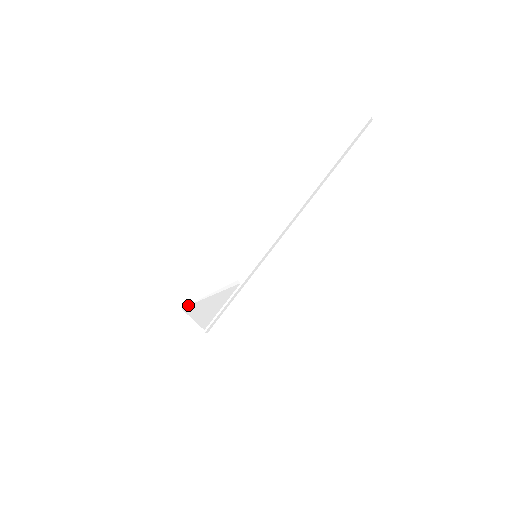
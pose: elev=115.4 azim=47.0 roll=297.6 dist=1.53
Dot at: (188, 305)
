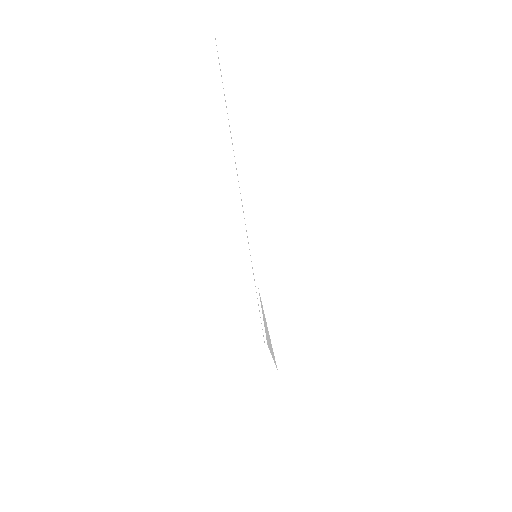
Dot at: (275, 361)
